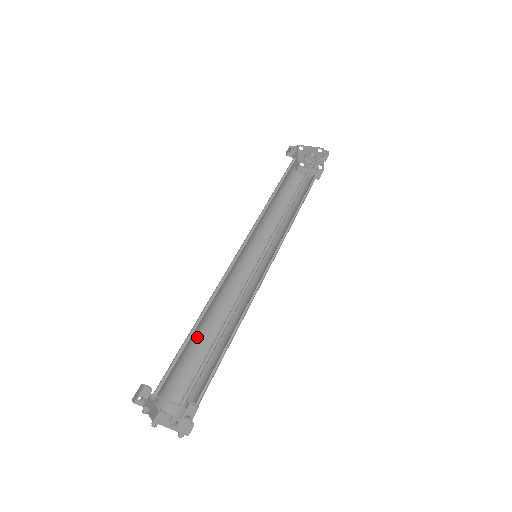
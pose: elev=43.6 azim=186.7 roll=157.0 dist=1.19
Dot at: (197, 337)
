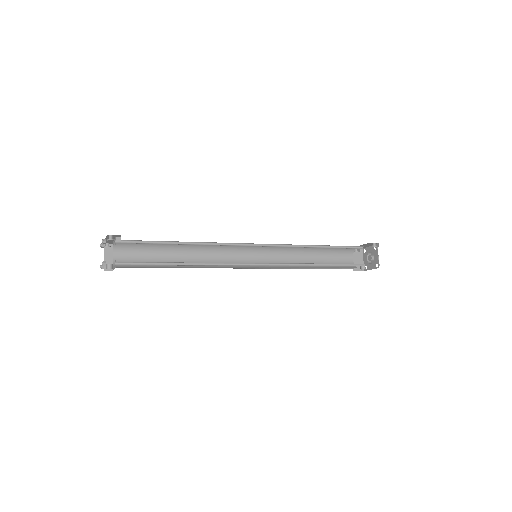
Dot at: (172, 261)
